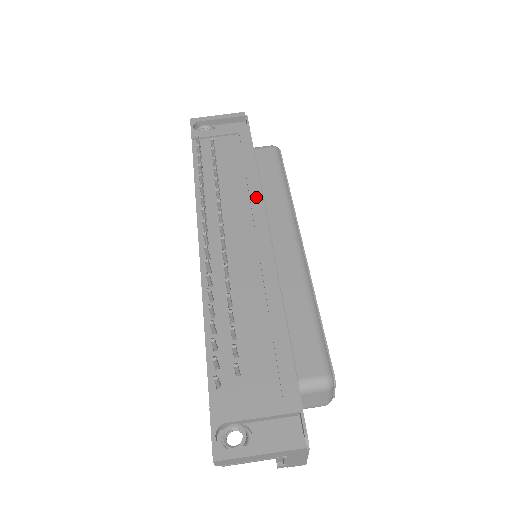
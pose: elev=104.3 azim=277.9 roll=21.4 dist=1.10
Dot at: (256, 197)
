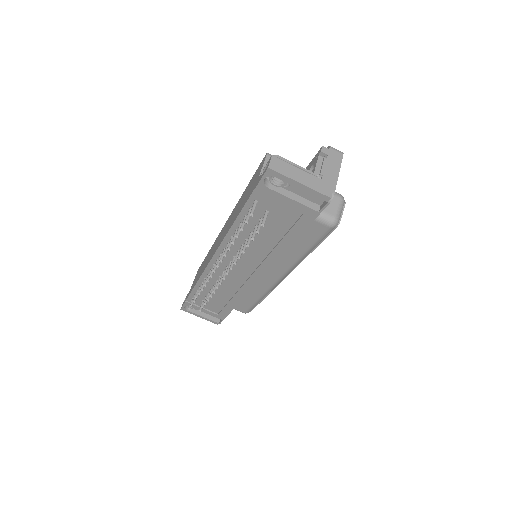
Dot at: (270, 261)
